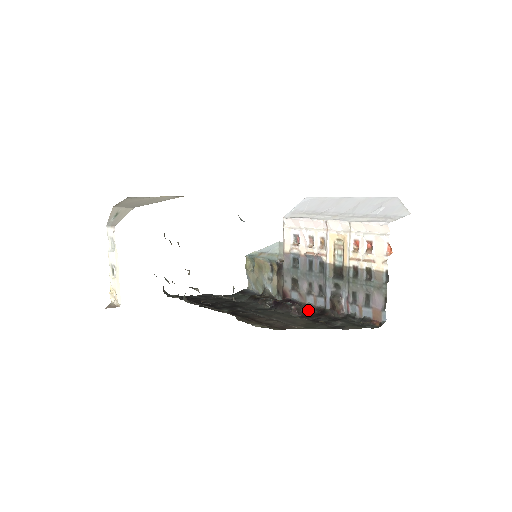
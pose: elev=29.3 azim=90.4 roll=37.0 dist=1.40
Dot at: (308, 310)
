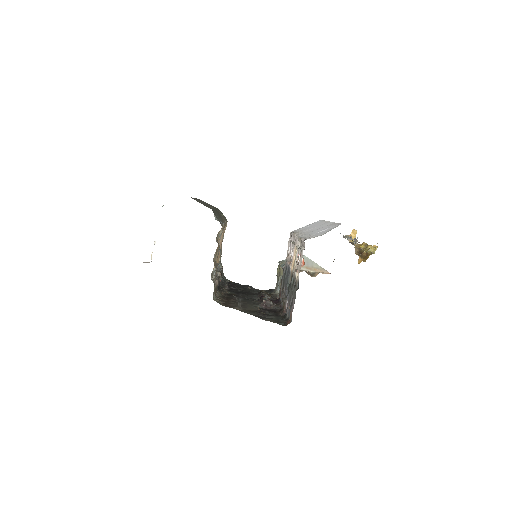
Dot at: (277, 308)
